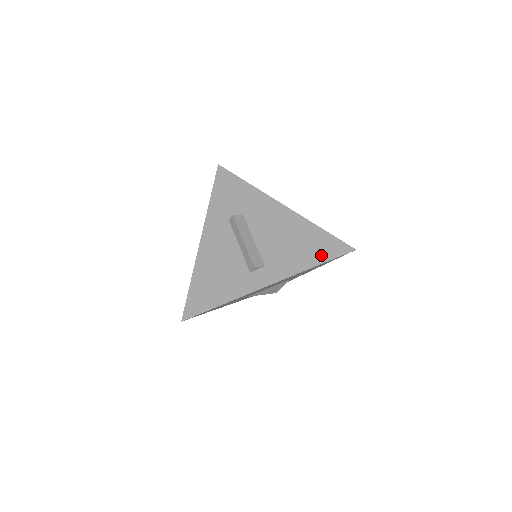
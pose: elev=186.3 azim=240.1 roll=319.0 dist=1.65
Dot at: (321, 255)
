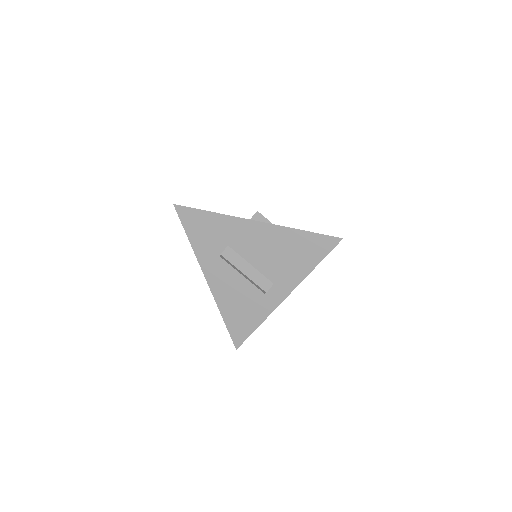
Dot at: (315, 256)
